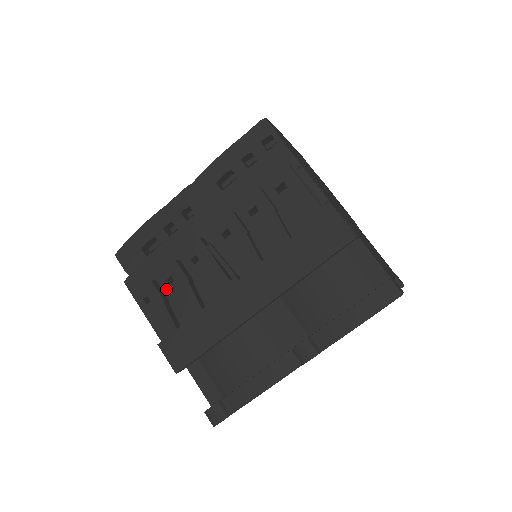
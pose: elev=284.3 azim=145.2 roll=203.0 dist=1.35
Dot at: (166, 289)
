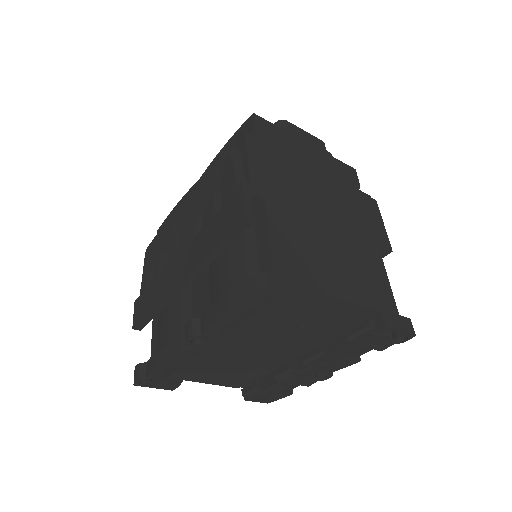
Dot at: occluded
